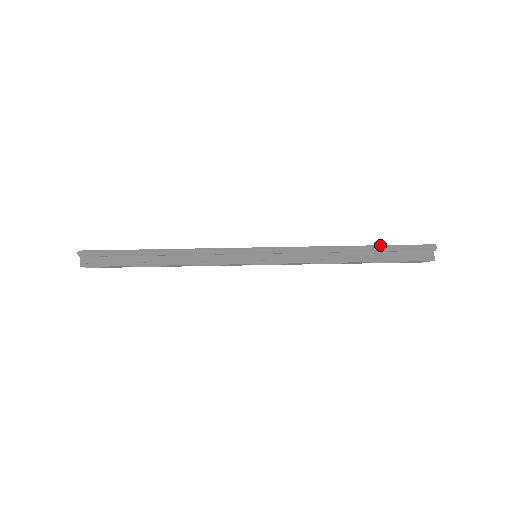
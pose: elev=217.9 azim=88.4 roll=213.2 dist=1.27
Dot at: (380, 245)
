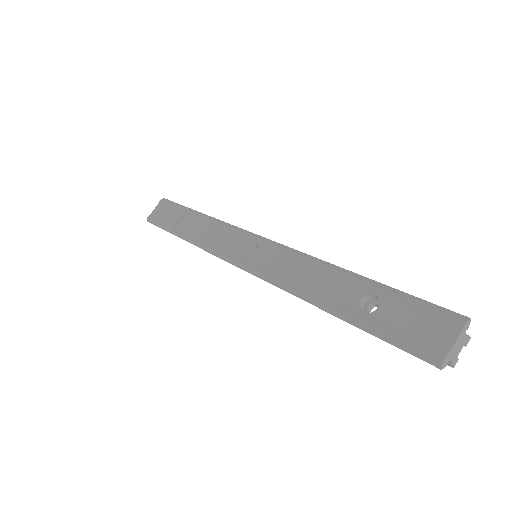
Dot at: (360, 323)
